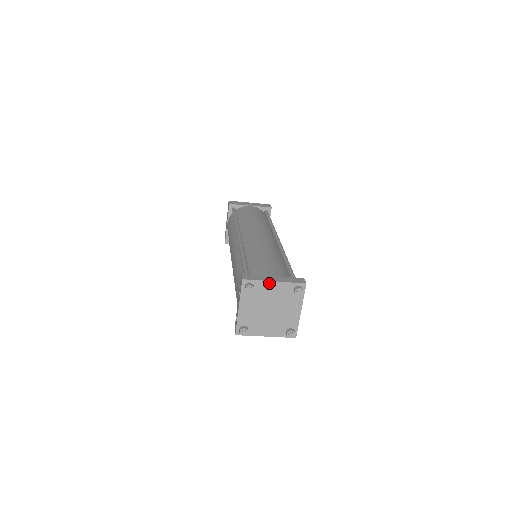
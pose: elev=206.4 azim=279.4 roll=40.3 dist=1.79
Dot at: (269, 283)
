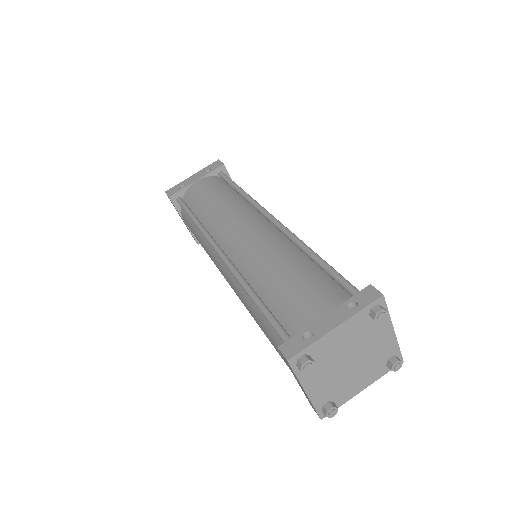
Dot at: (389, 327)
